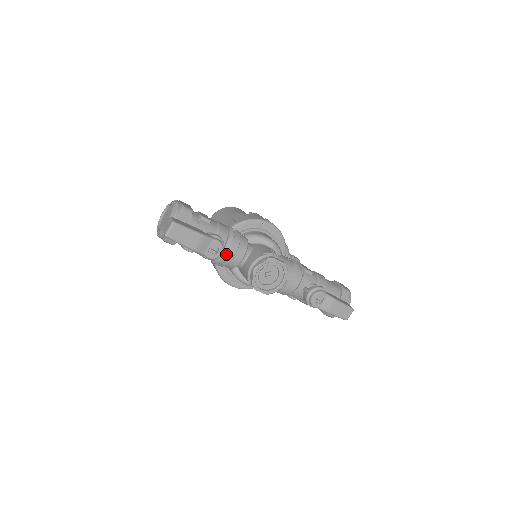
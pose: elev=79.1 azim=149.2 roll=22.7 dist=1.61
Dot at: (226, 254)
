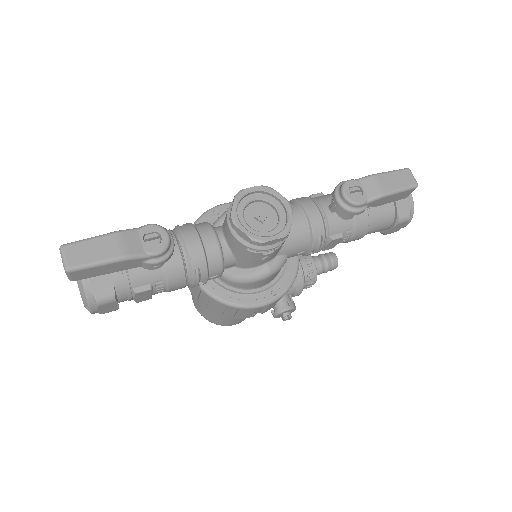
Dot at: (188, 247)
